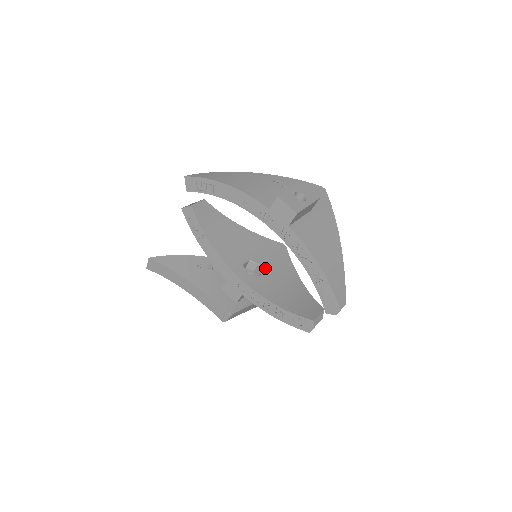
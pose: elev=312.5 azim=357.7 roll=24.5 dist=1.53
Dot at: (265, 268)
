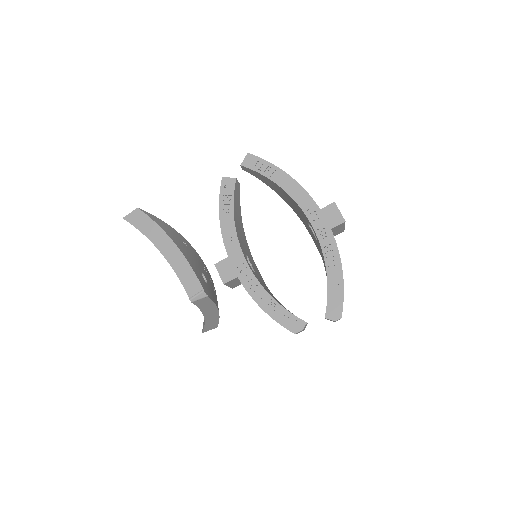
Dot at: occluded
